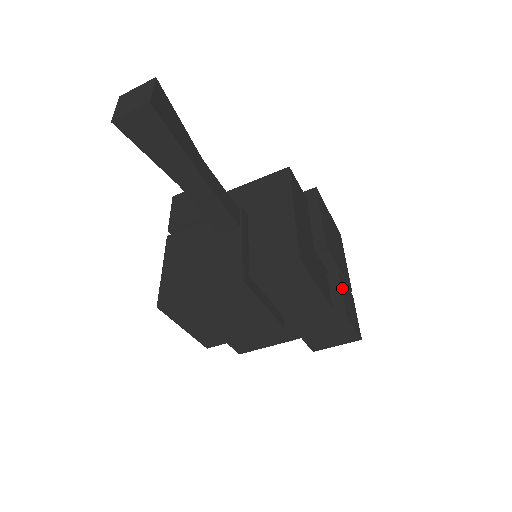
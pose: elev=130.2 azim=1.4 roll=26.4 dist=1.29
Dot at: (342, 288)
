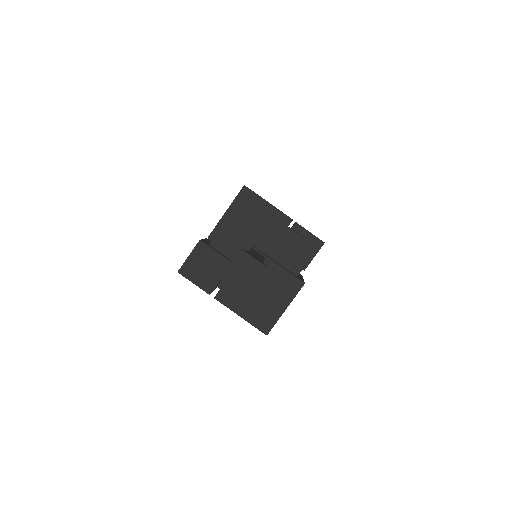
Dot at: (306, 230)
